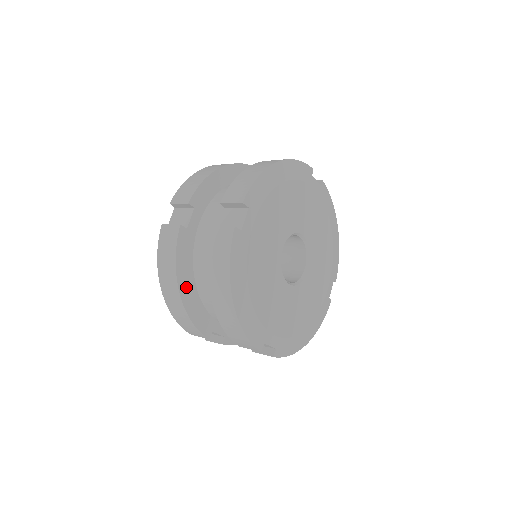
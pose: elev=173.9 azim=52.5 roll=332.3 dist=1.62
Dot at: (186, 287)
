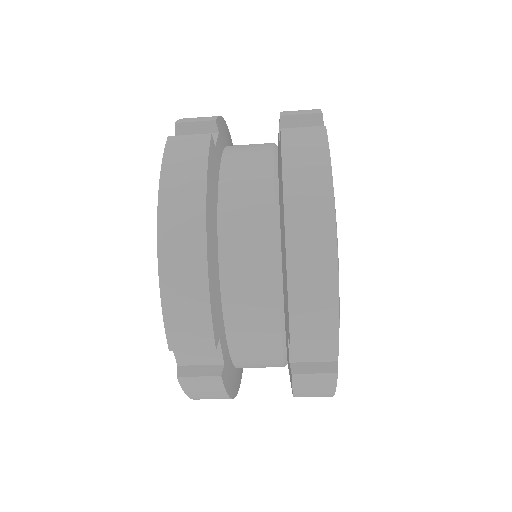
Dot at: (211, 227)
